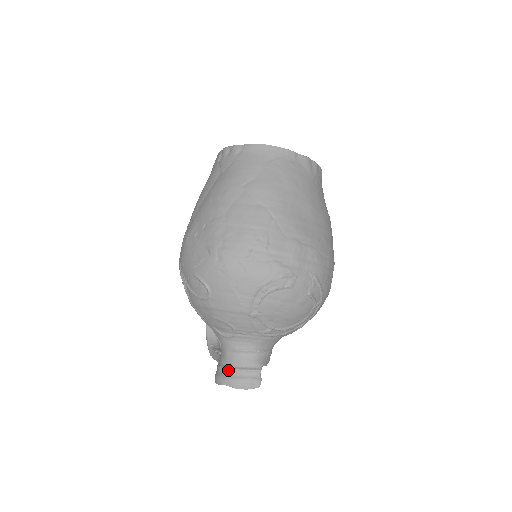
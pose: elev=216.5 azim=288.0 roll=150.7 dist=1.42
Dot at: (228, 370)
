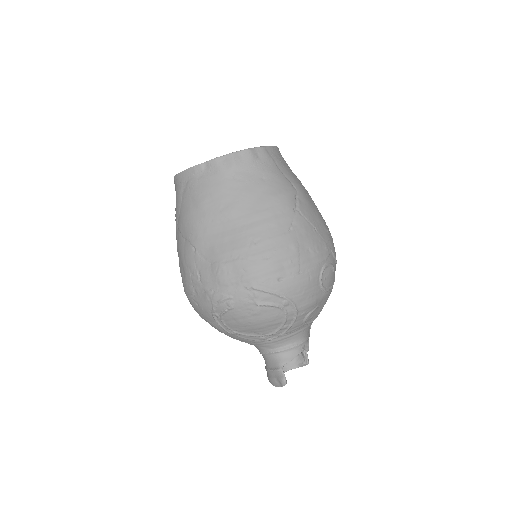
Dot at: (266, 370)
